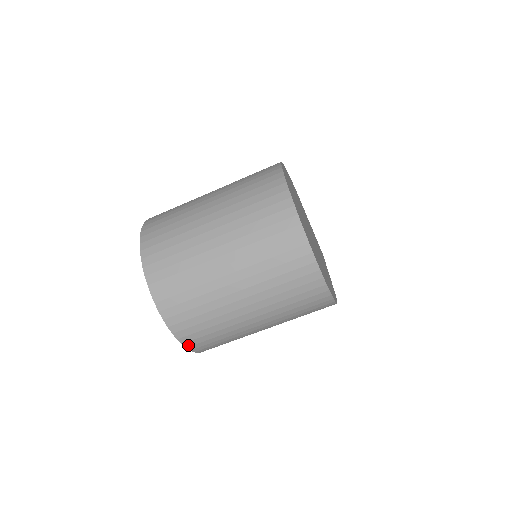
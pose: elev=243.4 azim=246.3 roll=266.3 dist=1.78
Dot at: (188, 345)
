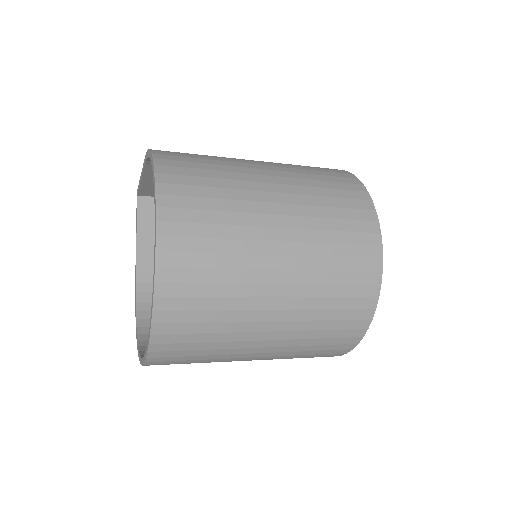
Dot at: occluded
